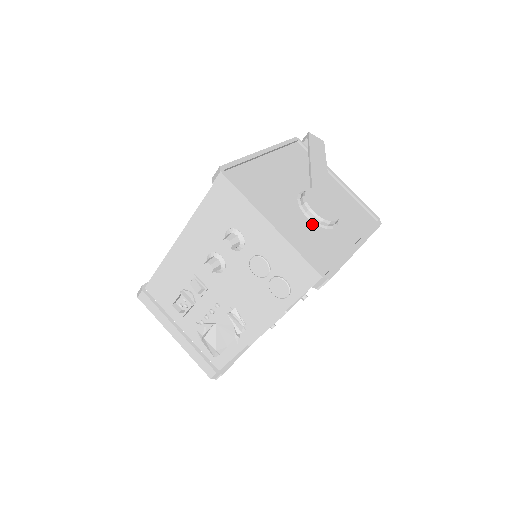
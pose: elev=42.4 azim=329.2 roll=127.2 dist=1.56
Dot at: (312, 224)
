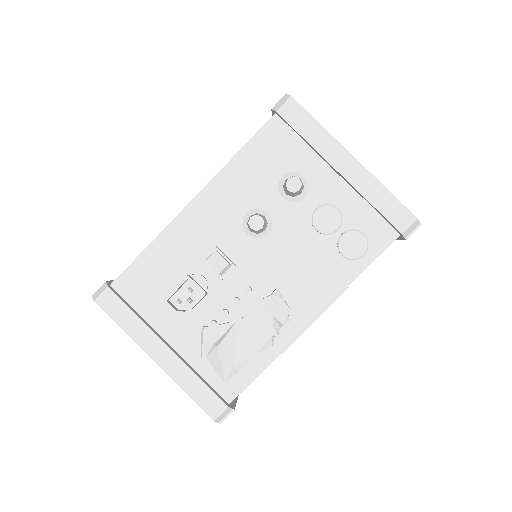
Dot at: occluded
